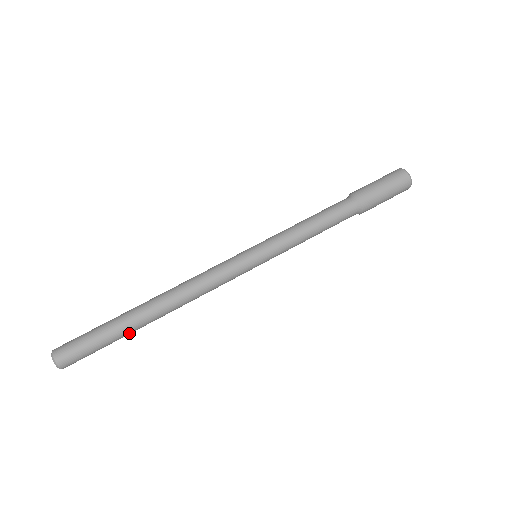
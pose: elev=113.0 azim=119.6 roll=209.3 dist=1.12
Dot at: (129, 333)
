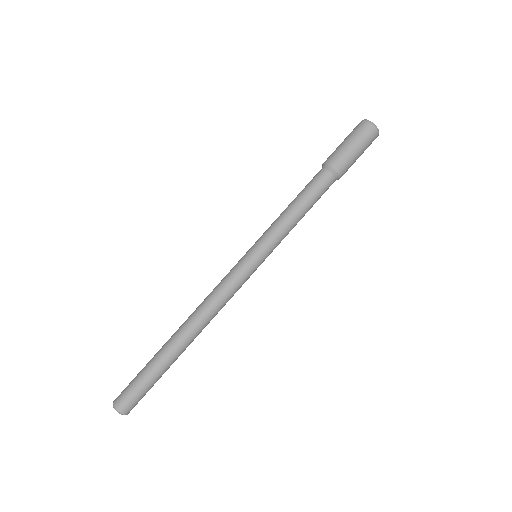
Dot at: (171, 364)
